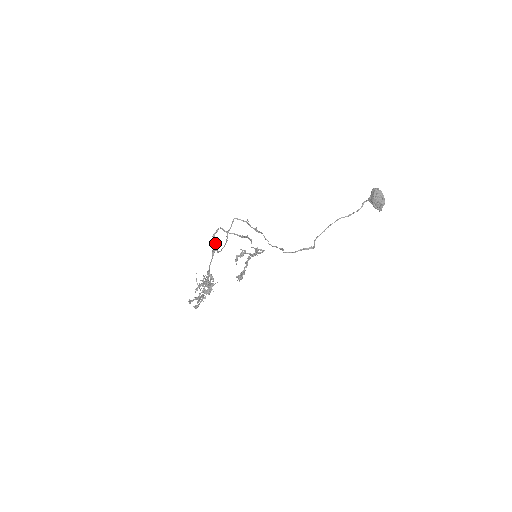
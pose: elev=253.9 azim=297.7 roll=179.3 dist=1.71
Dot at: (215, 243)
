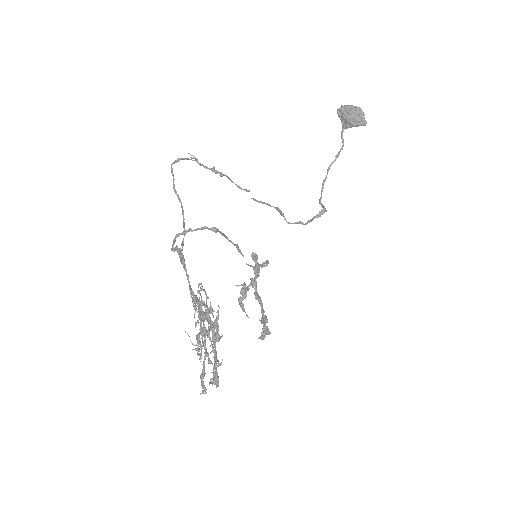
Dot at: (178, 249)
